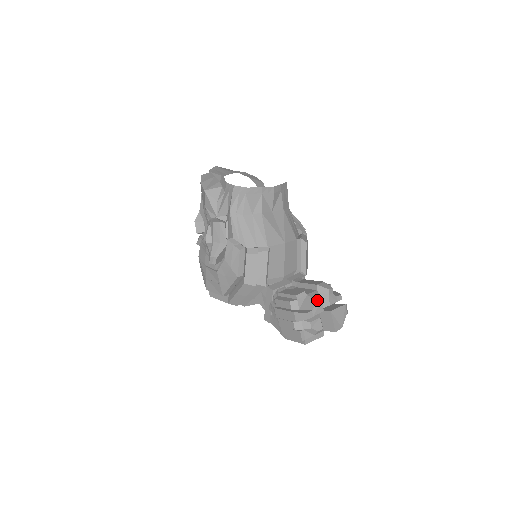
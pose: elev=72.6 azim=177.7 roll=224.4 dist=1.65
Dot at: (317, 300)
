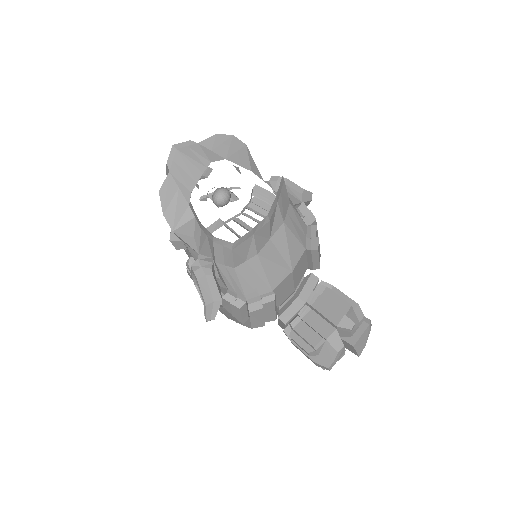
Dot at: (338, 350)
